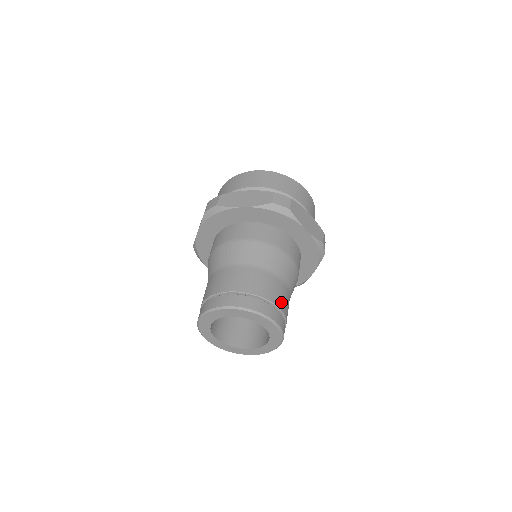
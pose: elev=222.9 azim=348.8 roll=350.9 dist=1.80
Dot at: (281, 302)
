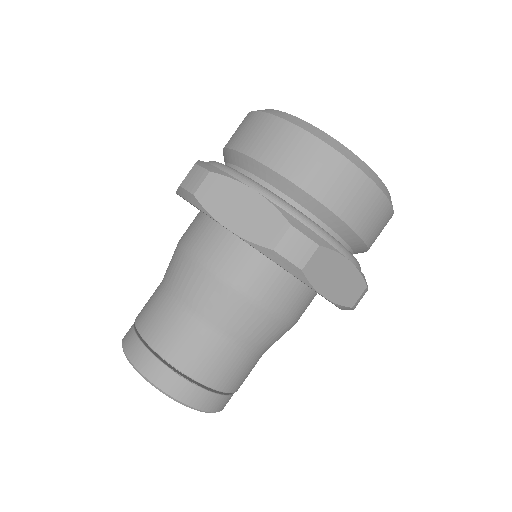
Dot at: (231, 381)
